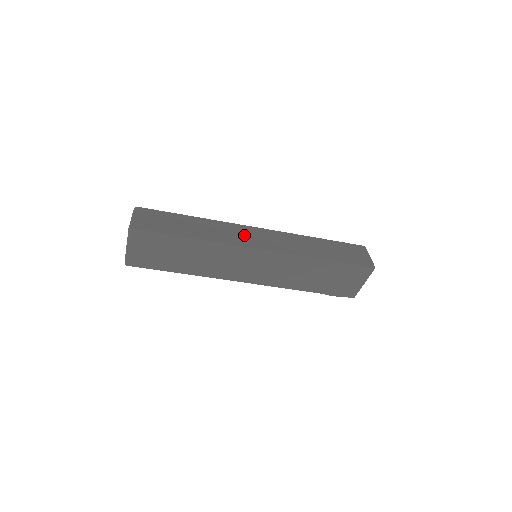
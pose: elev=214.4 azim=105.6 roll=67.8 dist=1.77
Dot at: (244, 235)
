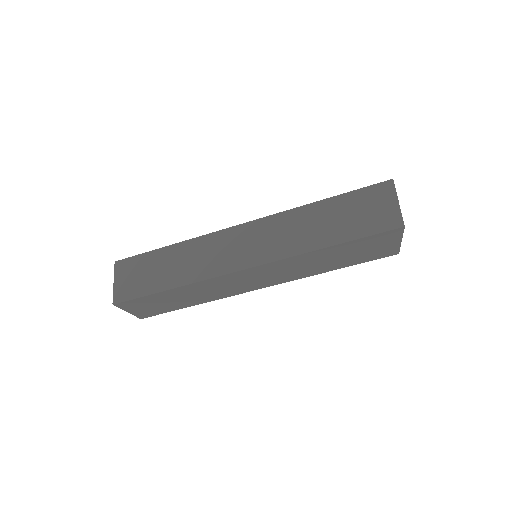
Dot at: (226, 250)
